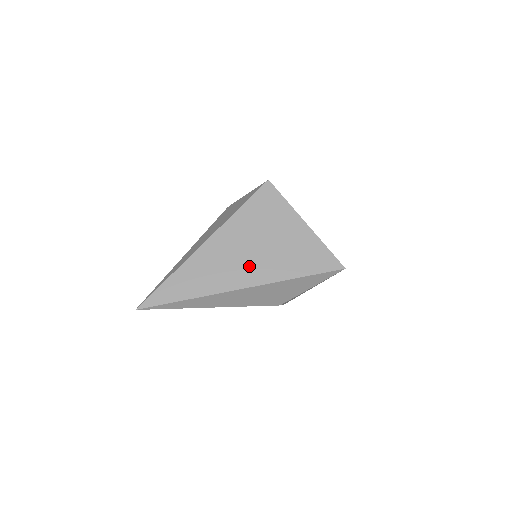
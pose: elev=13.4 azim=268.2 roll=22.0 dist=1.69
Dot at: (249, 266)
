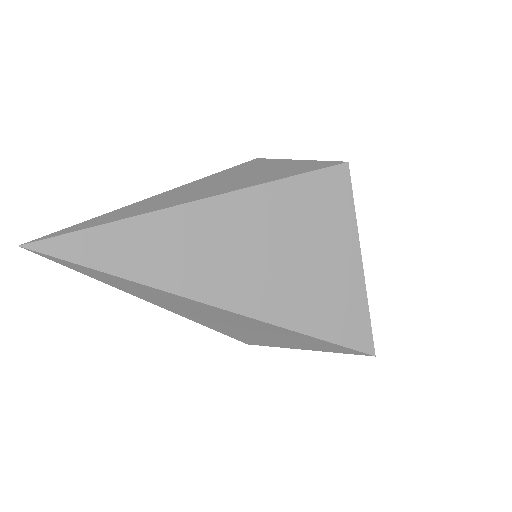
Dot at: (248, 278)
